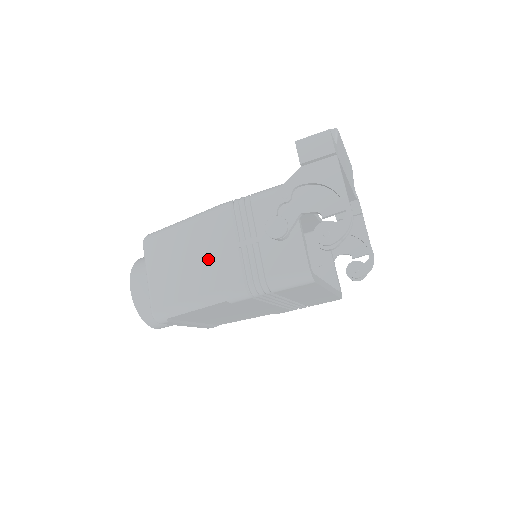
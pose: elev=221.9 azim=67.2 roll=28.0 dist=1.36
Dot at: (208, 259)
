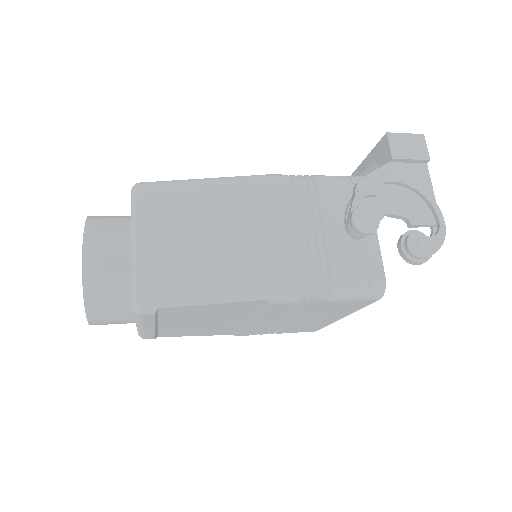
Dot at: (250, 238)
